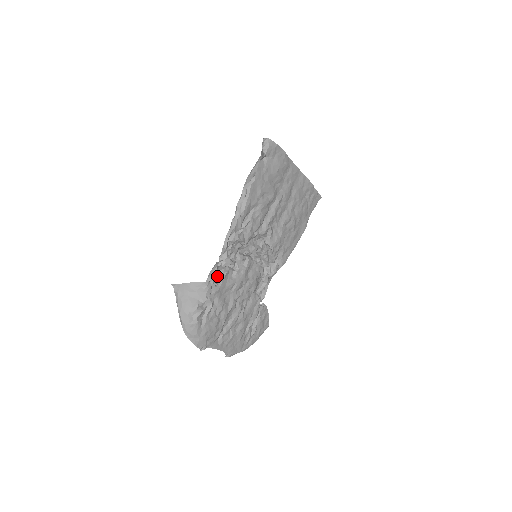
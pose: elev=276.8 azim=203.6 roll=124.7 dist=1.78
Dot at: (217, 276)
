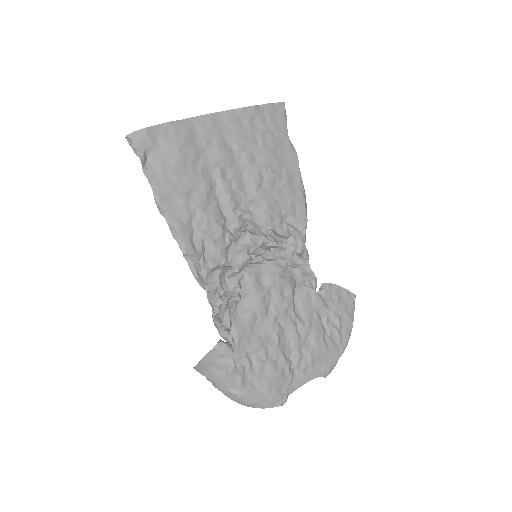
Dot at: (228, 322)
